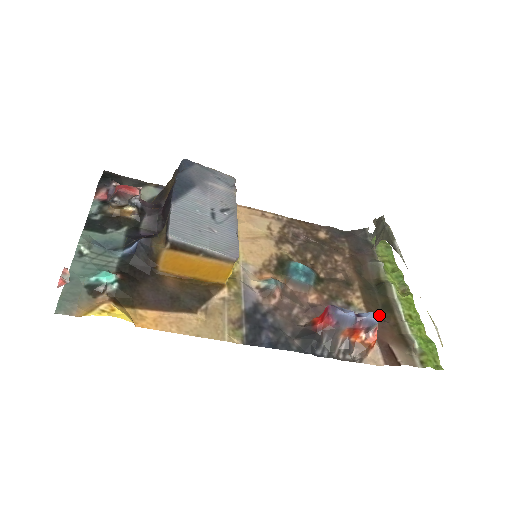
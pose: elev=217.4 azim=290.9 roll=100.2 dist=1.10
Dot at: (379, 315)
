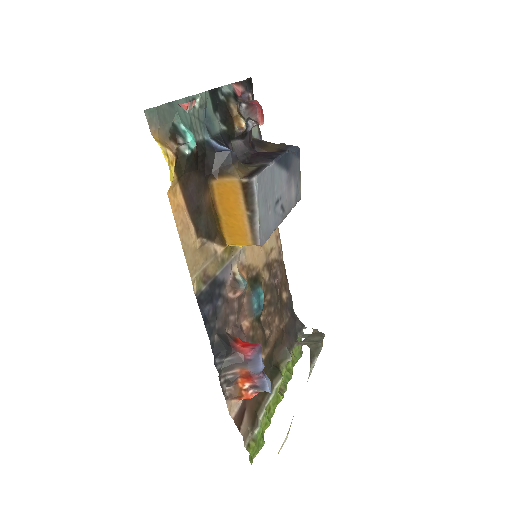
Dot at: occluded
